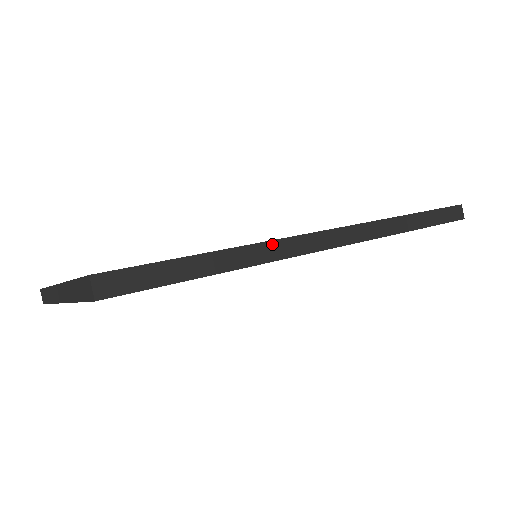
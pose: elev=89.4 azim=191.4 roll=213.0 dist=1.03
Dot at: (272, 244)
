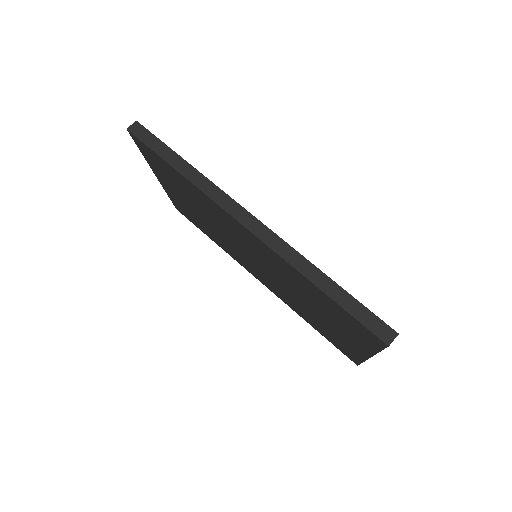
Dot at: (213, 186)
